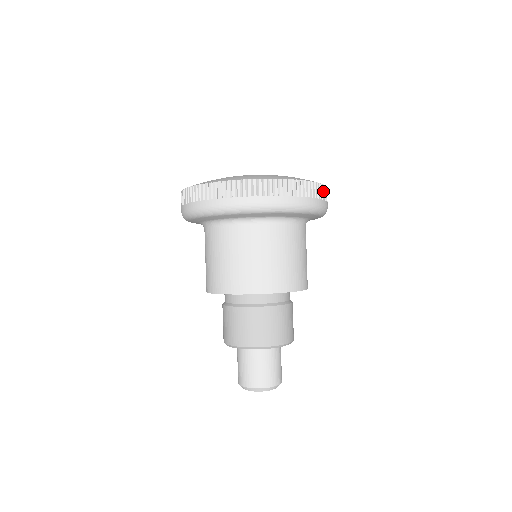
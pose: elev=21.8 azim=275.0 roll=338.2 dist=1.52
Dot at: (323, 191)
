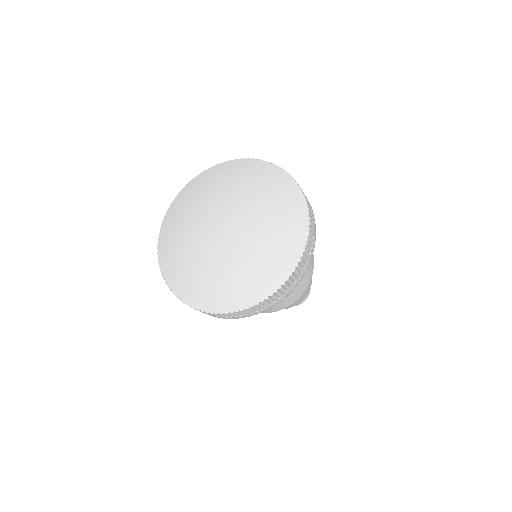
Dot at: (301, 264)
